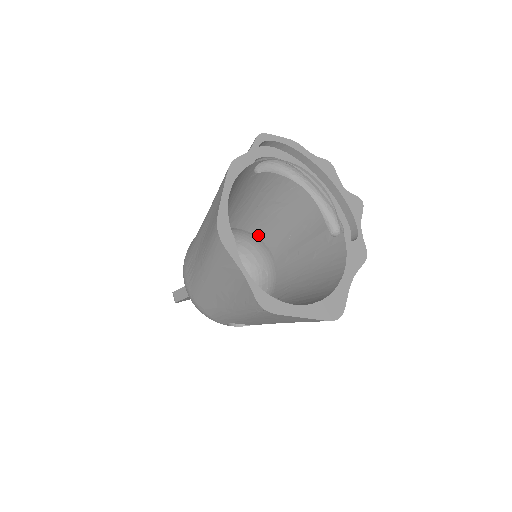
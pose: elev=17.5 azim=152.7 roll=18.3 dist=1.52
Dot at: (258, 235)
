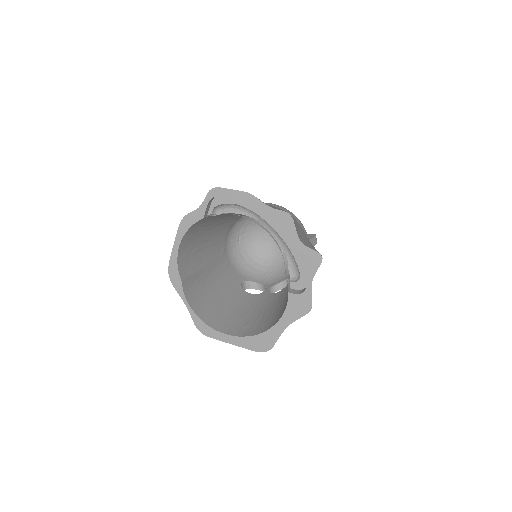
Dot at: occluded
